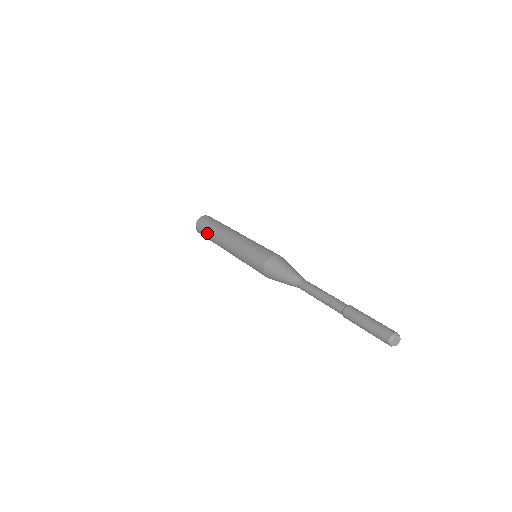
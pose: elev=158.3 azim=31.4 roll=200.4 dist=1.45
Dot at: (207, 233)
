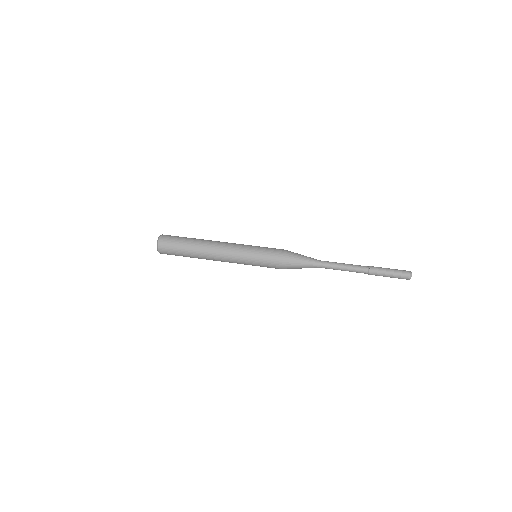
Dot at: occluded
